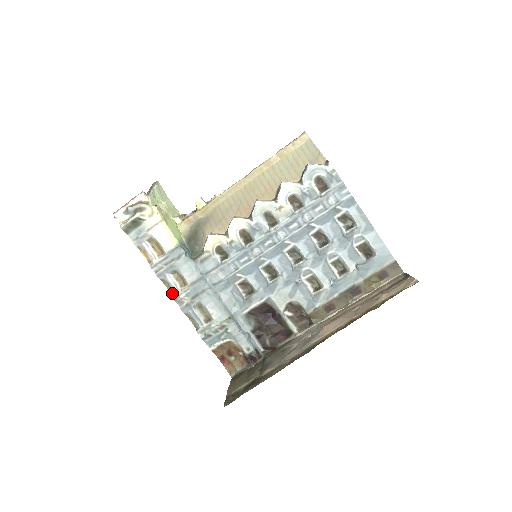
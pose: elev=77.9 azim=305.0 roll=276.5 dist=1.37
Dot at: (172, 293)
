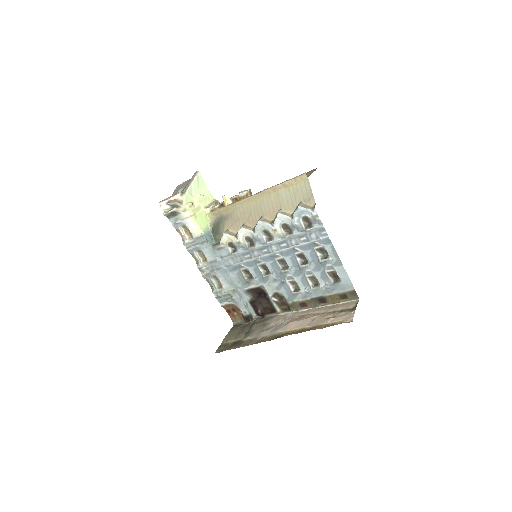
Dot at: (197, 264)
